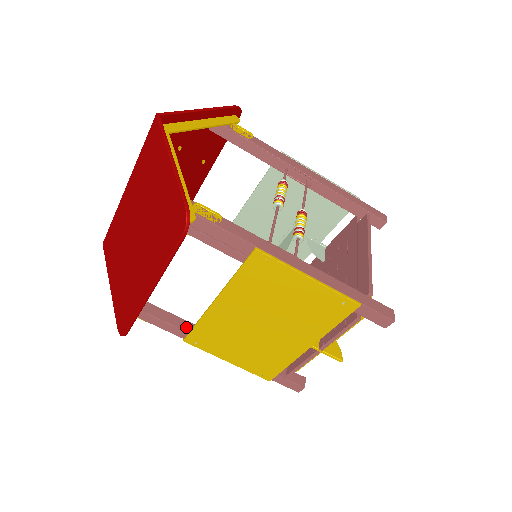
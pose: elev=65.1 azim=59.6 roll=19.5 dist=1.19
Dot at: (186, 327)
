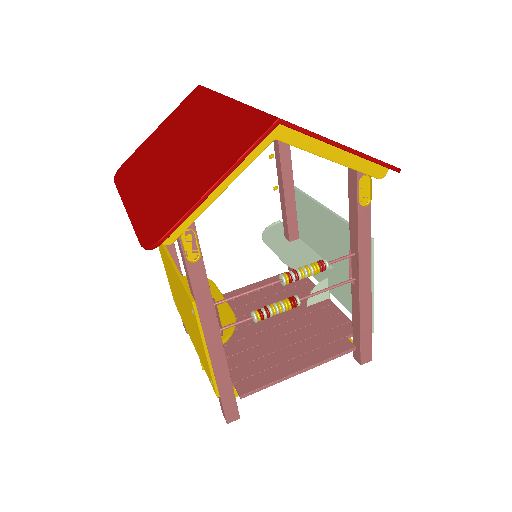
Dot at: occluded
